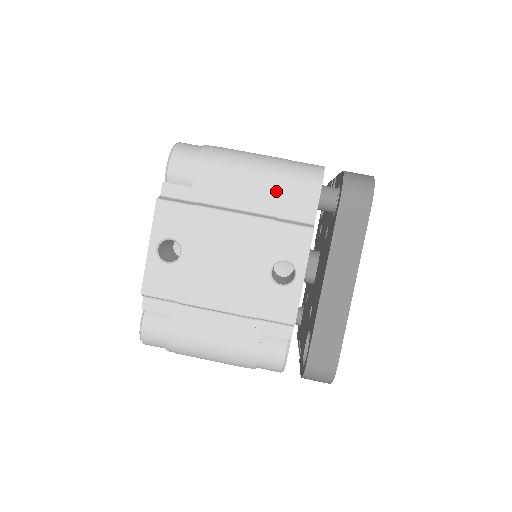
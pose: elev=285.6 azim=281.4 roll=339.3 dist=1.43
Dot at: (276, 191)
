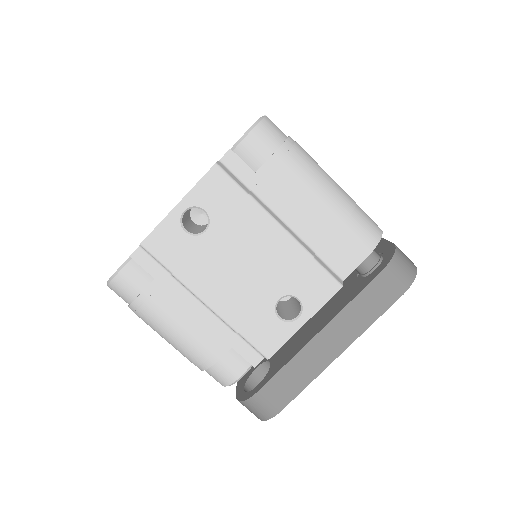
Dot at: (330, 229)
